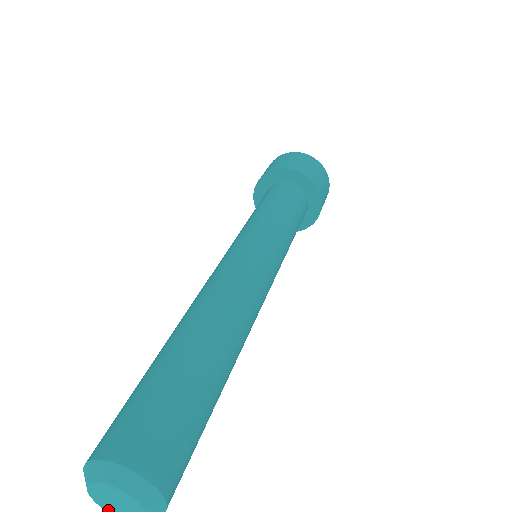
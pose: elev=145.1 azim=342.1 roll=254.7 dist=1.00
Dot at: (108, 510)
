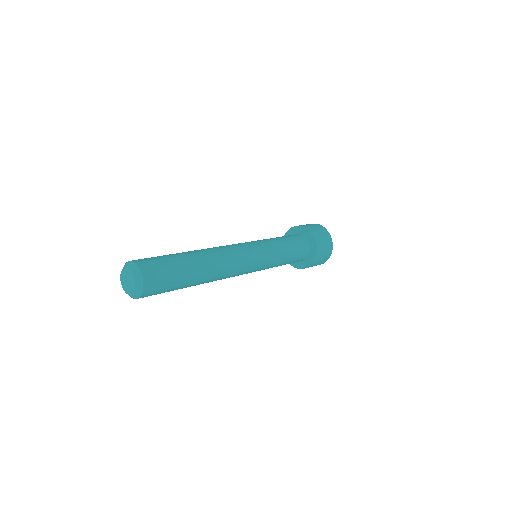
Dot at: (128, 293)
